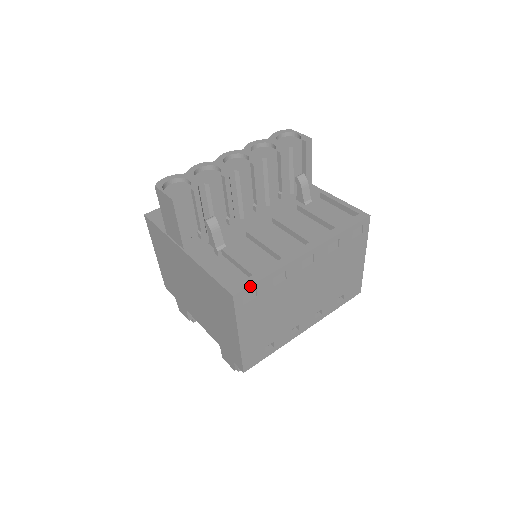
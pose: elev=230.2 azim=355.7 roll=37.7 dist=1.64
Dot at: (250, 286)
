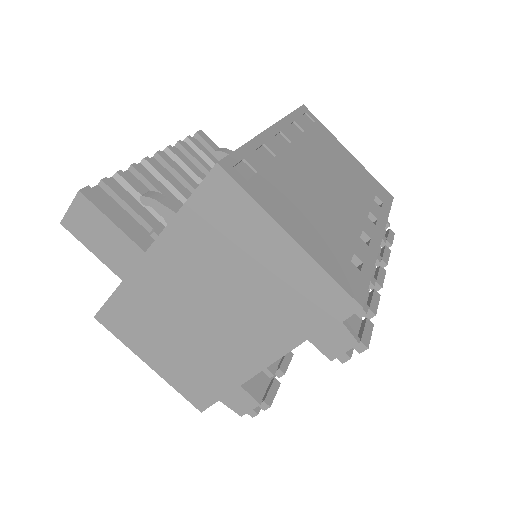
Dot at: (231, 154)
